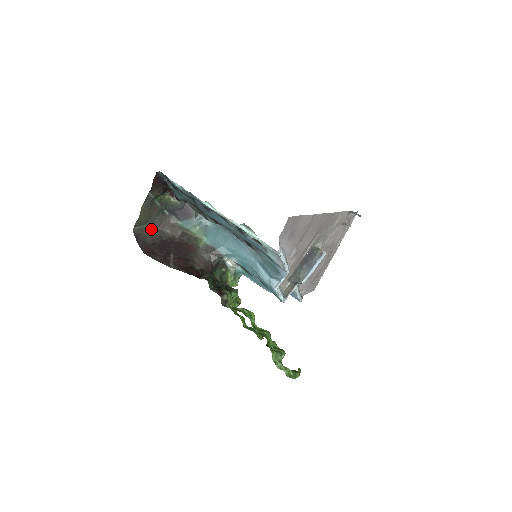
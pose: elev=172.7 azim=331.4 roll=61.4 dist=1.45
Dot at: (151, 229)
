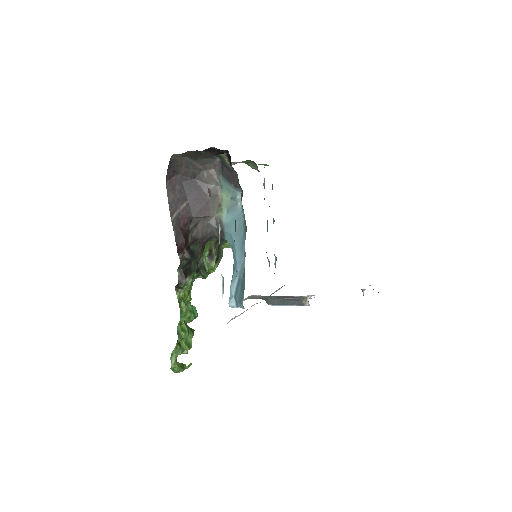
Dot at: (191, 162)
